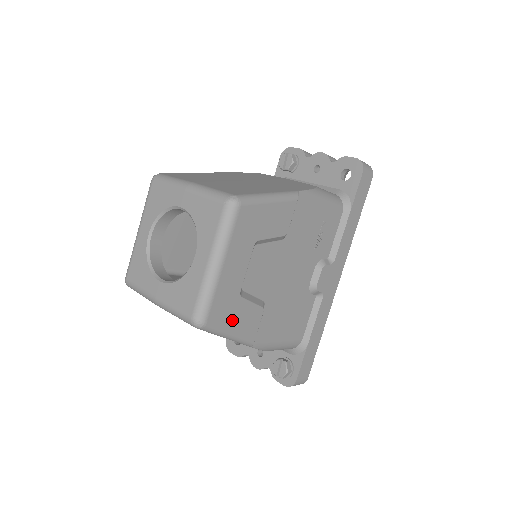
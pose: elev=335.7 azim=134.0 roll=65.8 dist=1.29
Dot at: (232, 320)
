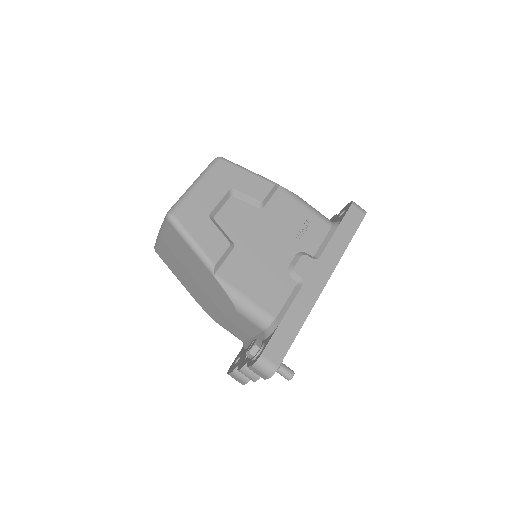
Dot at: (197, 230)
